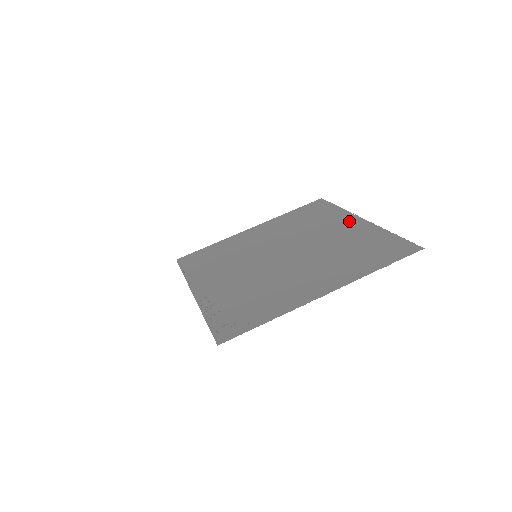
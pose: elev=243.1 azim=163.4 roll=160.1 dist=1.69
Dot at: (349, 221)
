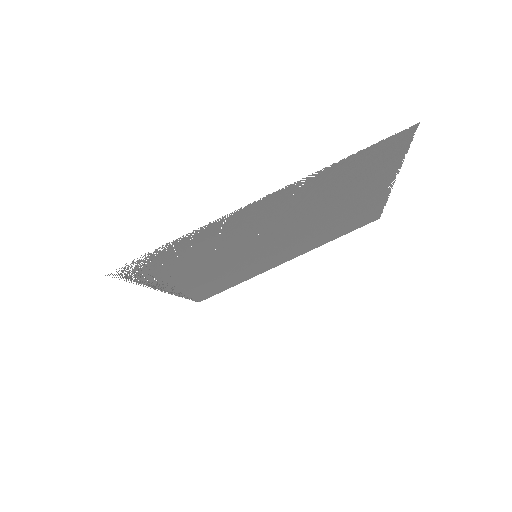
Dot at: (376, 194)
